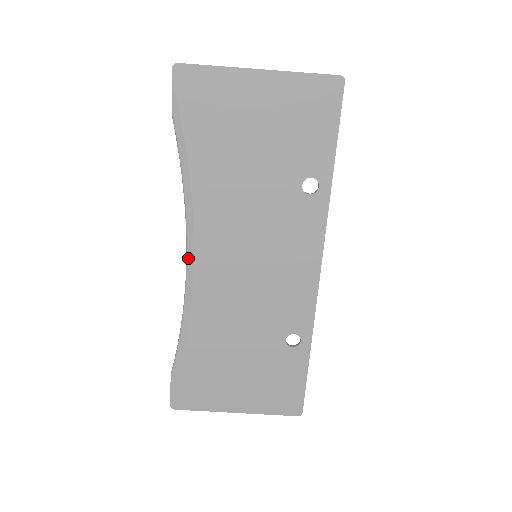
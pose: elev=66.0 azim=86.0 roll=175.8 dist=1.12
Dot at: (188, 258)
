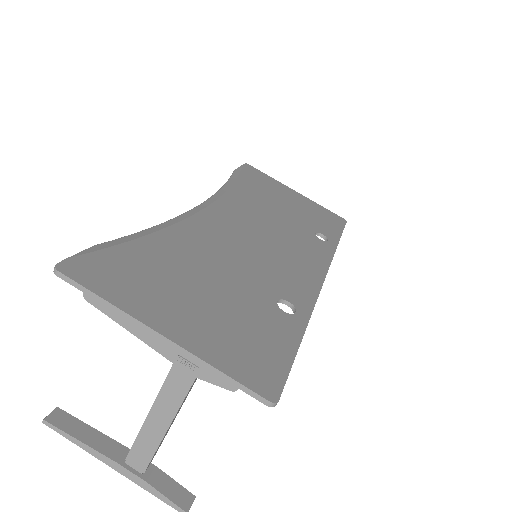
Dot at: (202, 204)
